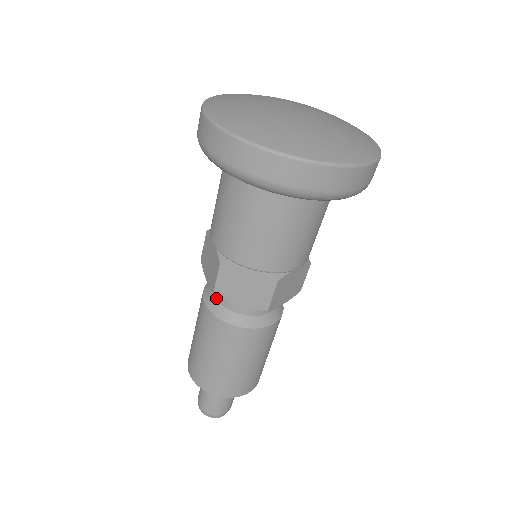
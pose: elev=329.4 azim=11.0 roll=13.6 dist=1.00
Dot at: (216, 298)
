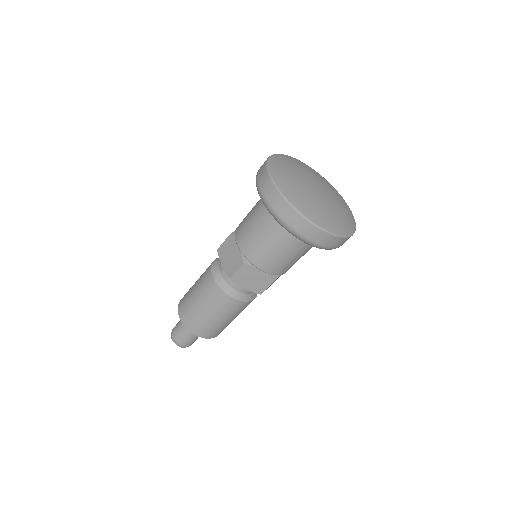
Dot at: occluded
